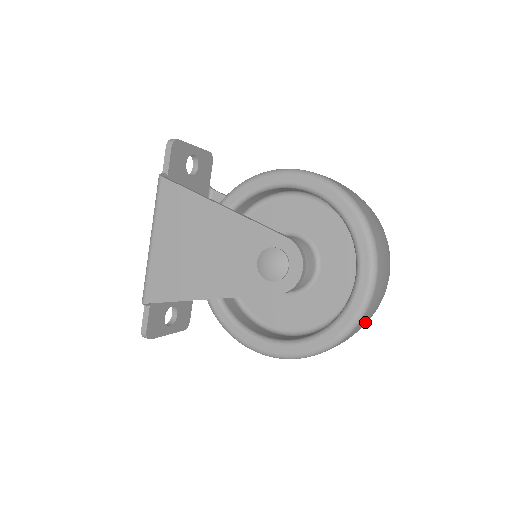
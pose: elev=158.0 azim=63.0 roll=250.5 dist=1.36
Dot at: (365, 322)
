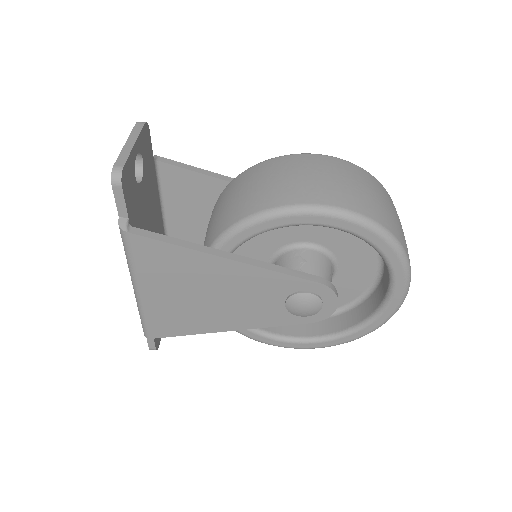
Dot at: occluded
